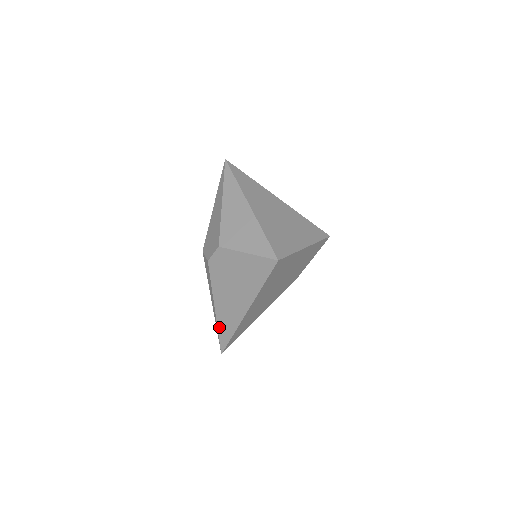
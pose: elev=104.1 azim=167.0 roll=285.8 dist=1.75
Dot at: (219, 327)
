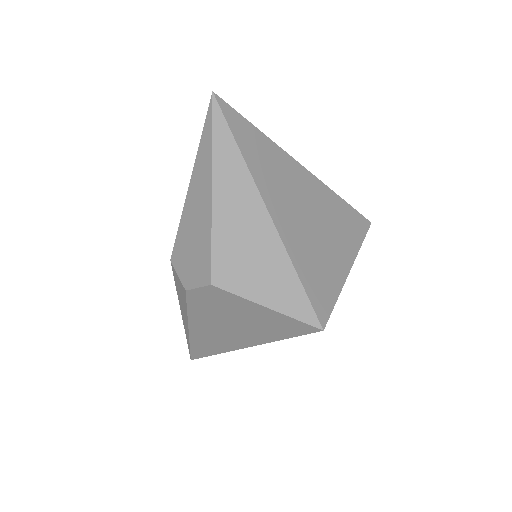
Dot at: (192, 344)
